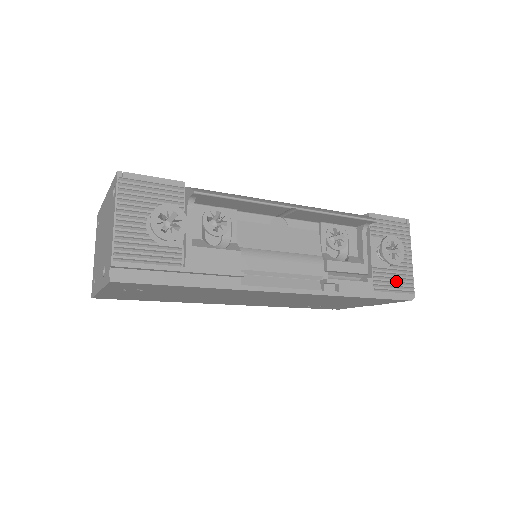
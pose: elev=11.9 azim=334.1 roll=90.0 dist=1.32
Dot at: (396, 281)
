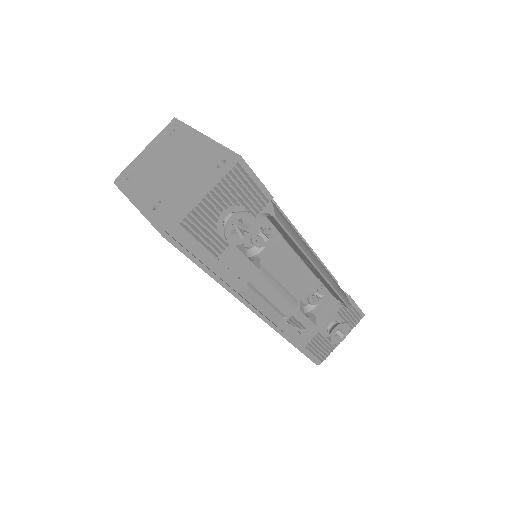
Dot at: (321, 348)
